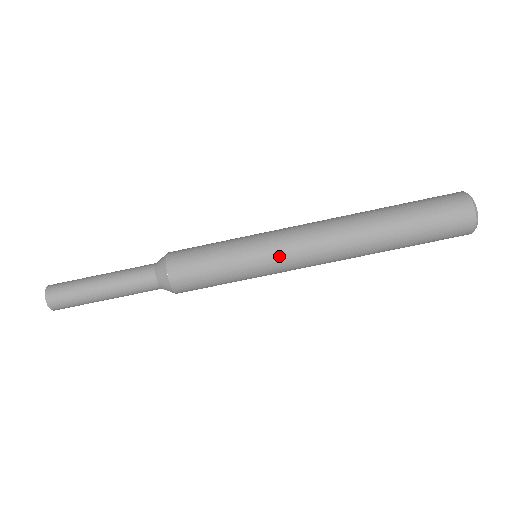
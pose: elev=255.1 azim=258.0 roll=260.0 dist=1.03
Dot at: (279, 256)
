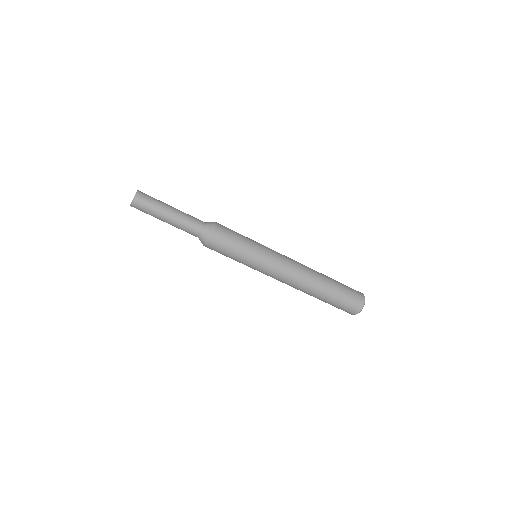
Dot at: (266, 272)
